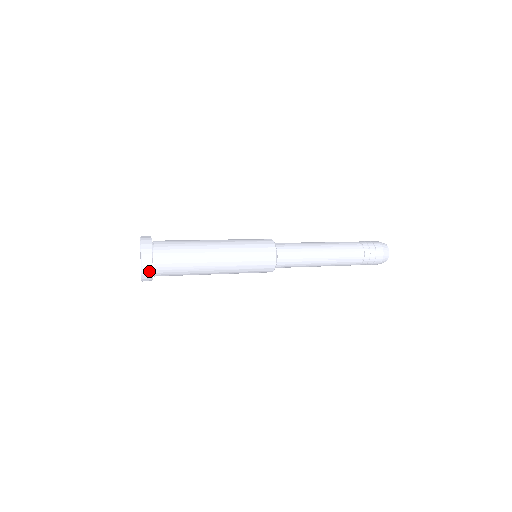
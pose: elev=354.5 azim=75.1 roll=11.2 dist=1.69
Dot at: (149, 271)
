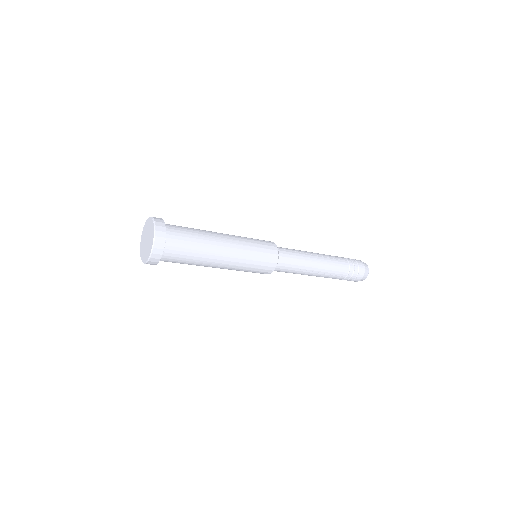
Dot at: (157, 259)
